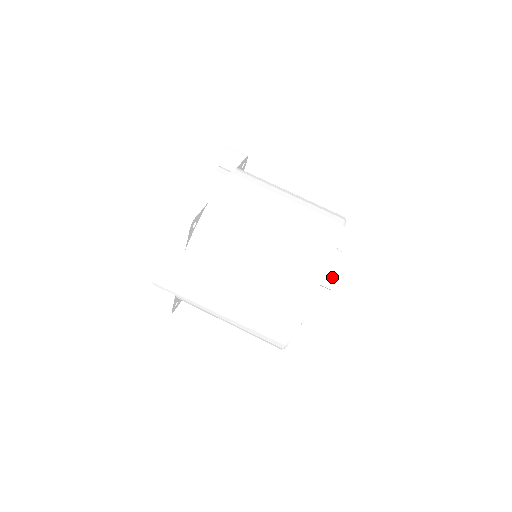
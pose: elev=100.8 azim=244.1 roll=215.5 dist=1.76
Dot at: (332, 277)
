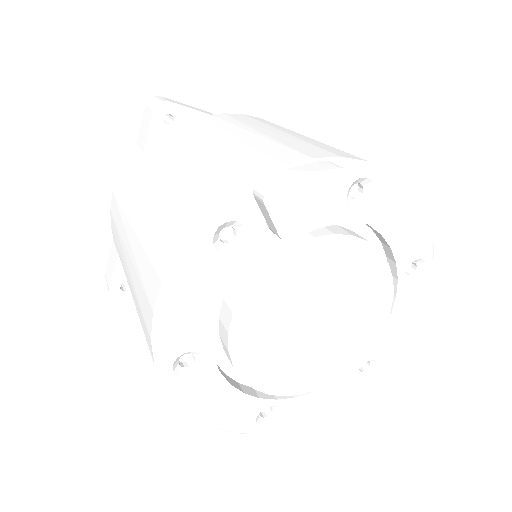
Dot at: (280, 180)
